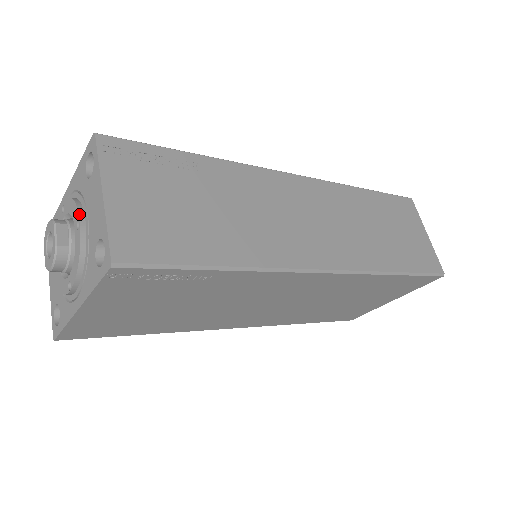
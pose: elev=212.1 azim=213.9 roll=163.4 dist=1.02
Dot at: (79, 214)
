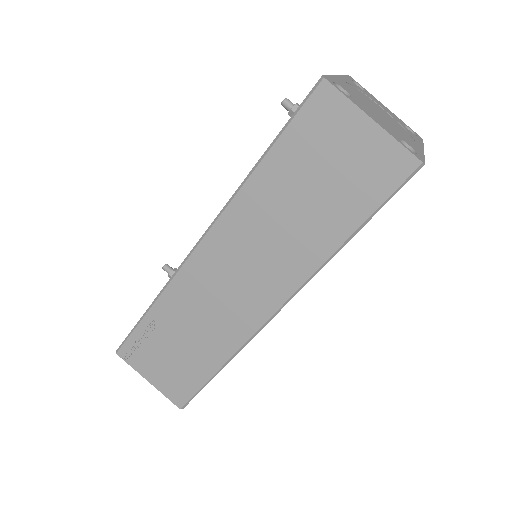
Dot at: occluded
